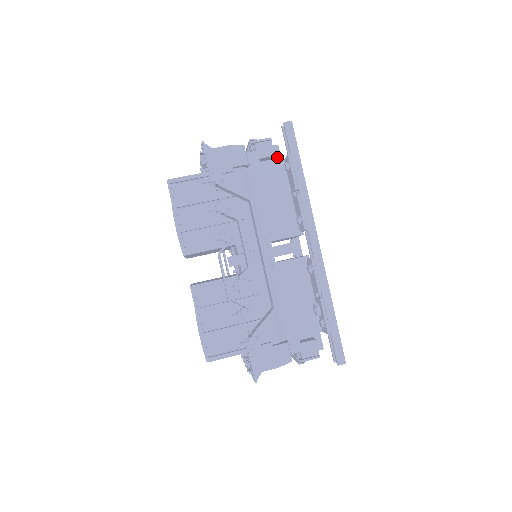
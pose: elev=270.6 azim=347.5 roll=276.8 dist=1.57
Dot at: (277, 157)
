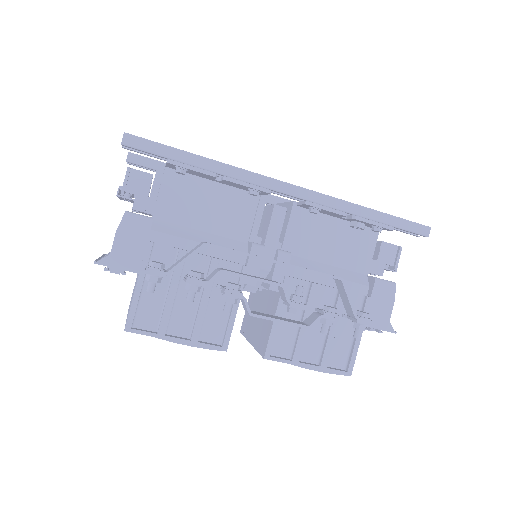
Dot at: (144, 162)
